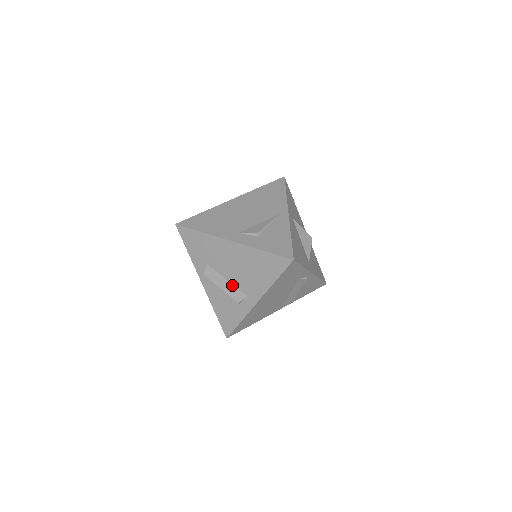
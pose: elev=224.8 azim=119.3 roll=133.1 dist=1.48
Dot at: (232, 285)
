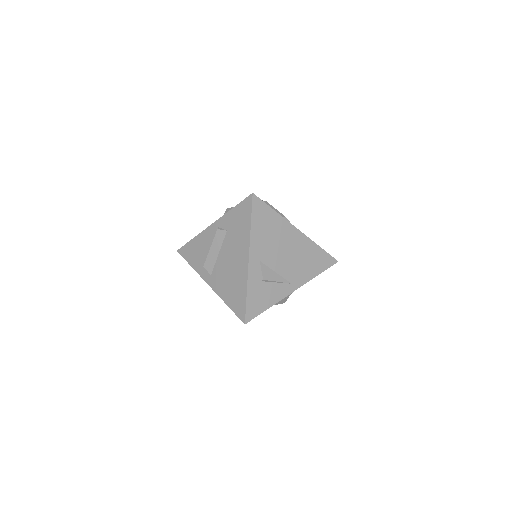
Dot at: (216, 259)
